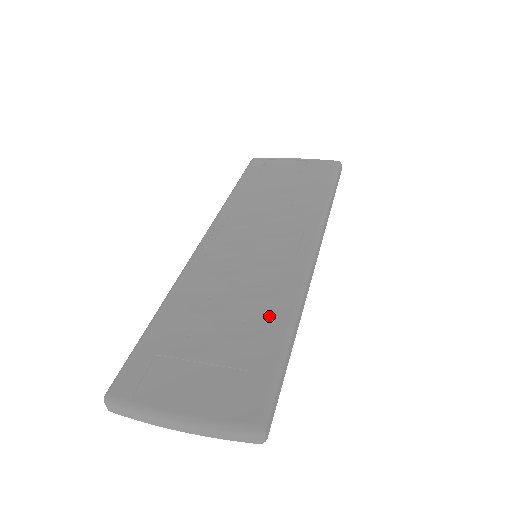
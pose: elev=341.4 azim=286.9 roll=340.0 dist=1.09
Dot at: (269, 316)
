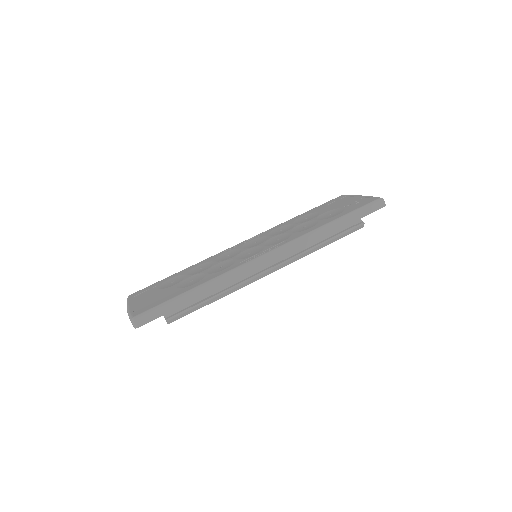
Dot at: (200, 280)
